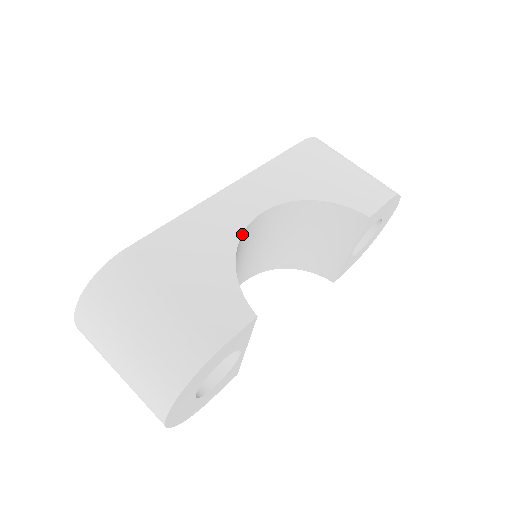
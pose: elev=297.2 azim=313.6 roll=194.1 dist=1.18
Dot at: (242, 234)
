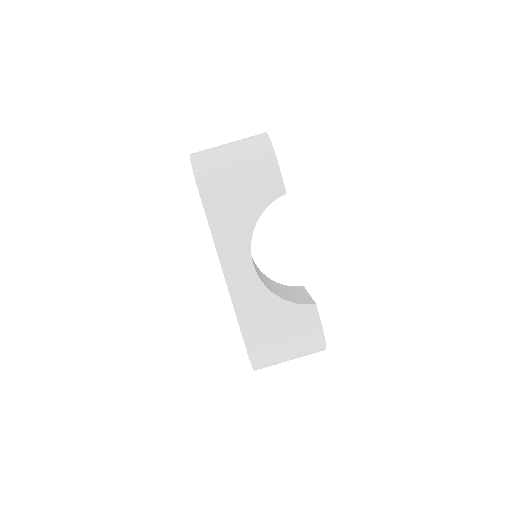
Dot at: (263, 283)
